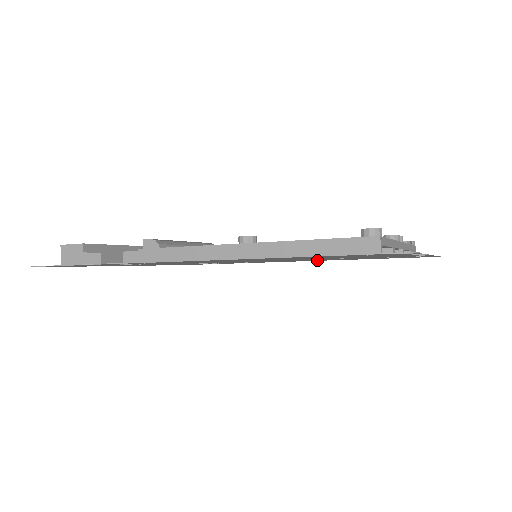
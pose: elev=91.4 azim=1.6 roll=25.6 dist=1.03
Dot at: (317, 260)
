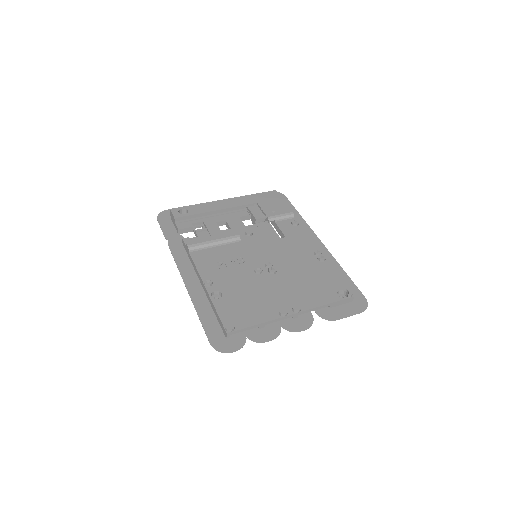
Dot at: occluded
